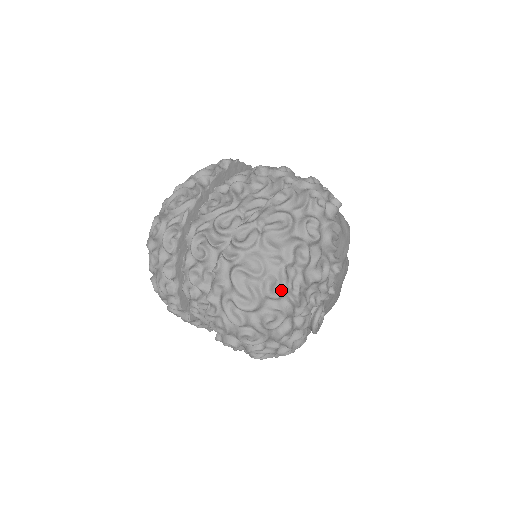
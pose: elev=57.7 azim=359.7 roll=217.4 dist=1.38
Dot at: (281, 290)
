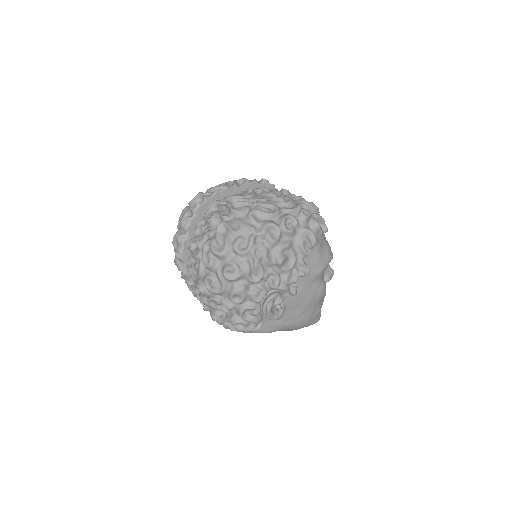
Dot at: (245, 249)
